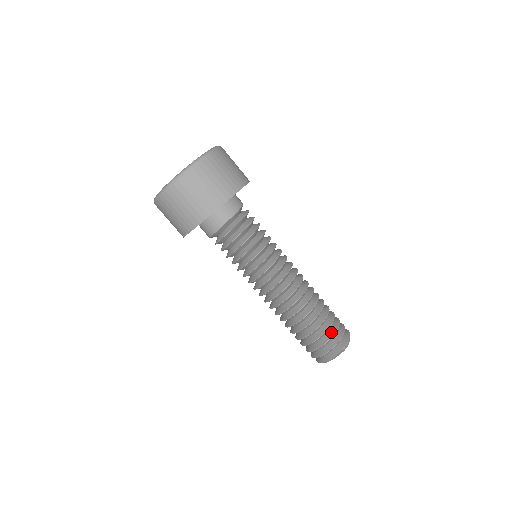
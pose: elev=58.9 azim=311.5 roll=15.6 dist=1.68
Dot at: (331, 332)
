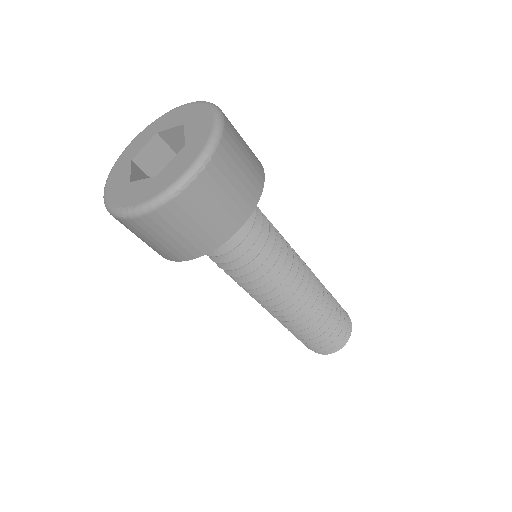
Dot at: (337, 327)
